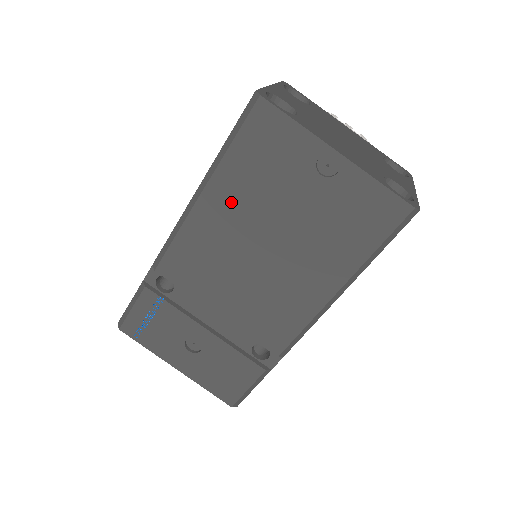
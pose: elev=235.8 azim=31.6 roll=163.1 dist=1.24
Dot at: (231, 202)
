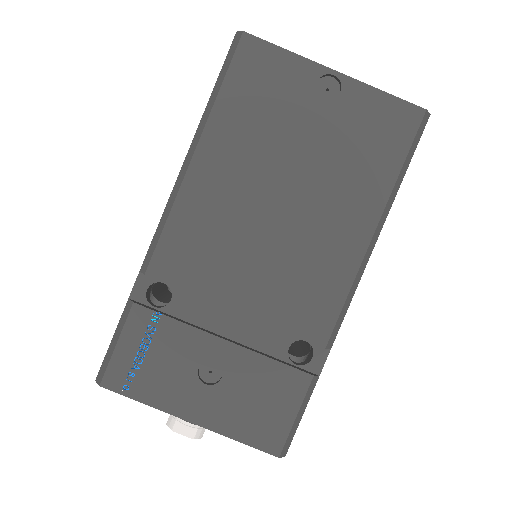
Dot at: (231, 155)
